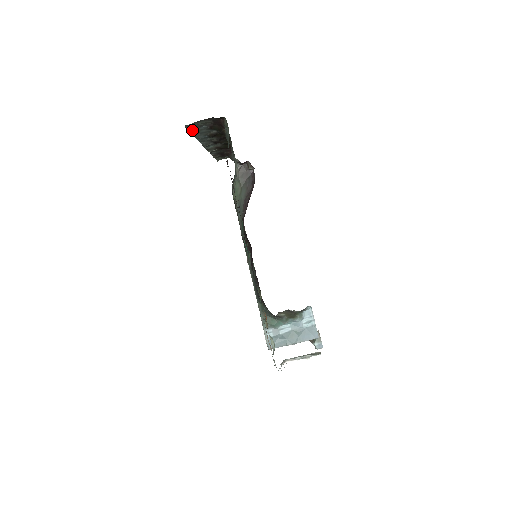
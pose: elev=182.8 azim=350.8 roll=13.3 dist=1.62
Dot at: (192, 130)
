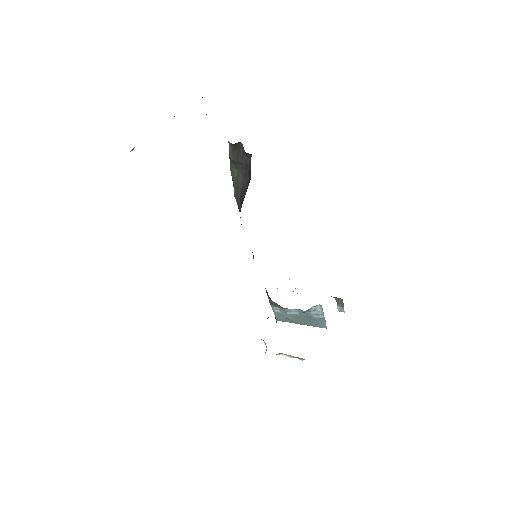
Dot at: (134, 147)
